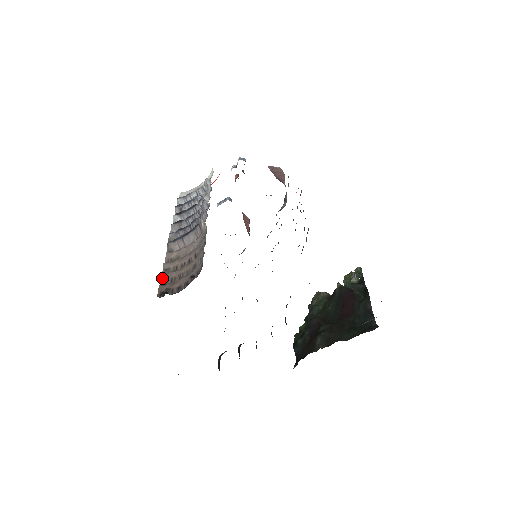
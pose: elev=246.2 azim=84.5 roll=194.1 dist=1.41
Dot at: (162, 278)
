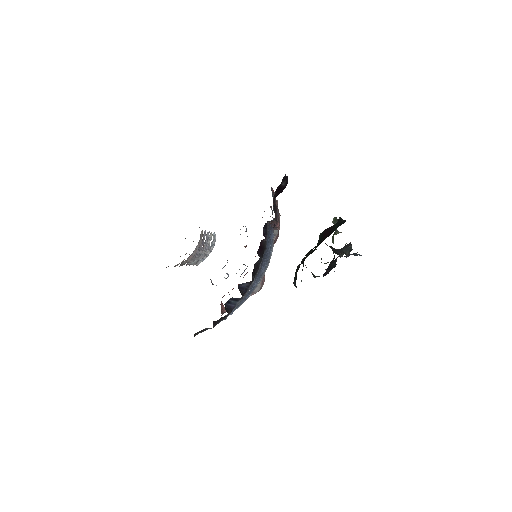
Dot at: occluded
